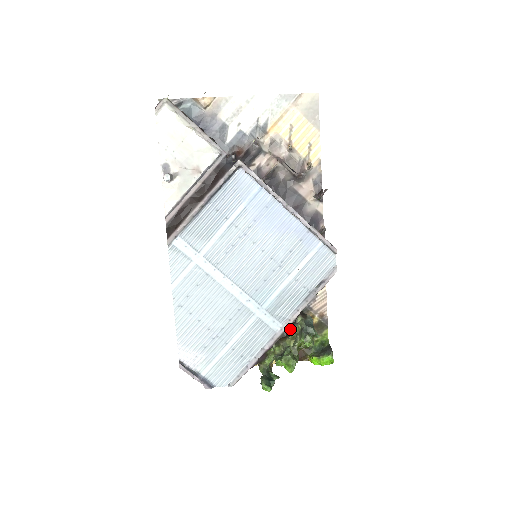
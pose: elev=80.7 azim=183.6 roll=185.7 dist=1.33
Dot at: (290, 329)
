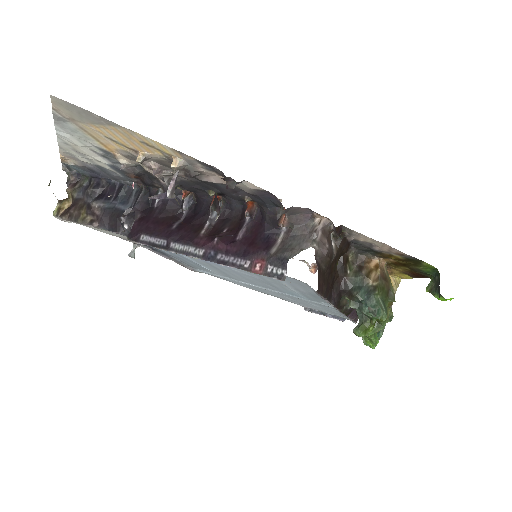
Dot at: (347, 308)
